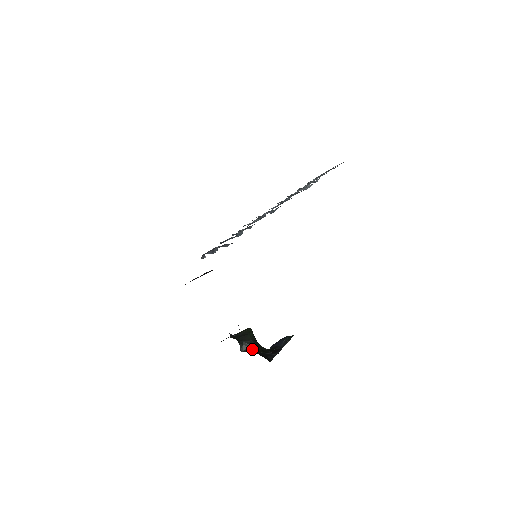
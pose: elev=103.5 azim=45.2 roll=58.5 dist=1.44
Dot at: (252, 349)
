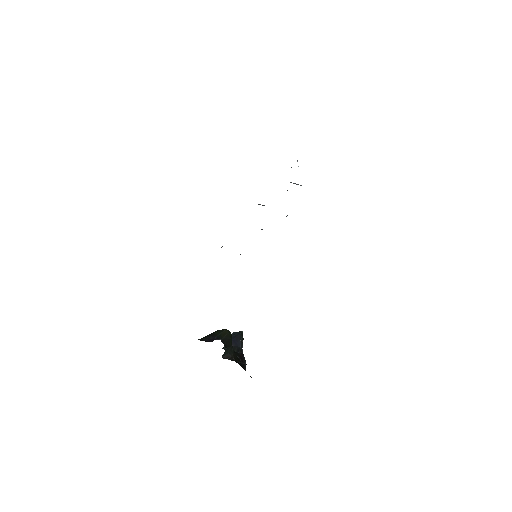
Dot at: (232, 357)
